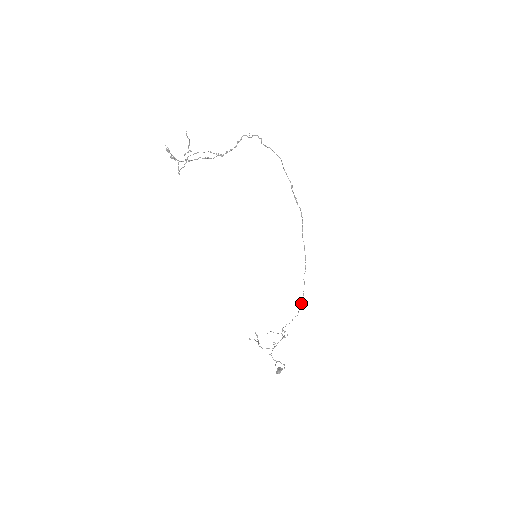
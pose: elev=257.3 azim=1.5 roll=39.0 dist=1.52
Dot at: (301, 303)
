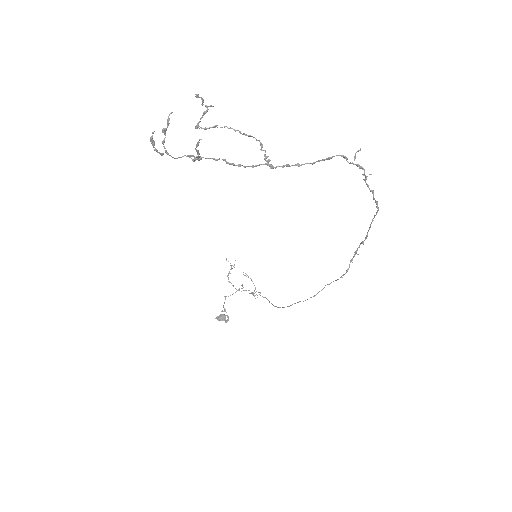
Dot at: (280, 307)
